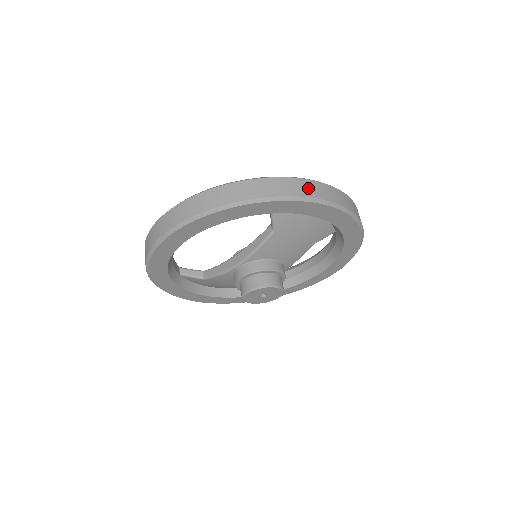
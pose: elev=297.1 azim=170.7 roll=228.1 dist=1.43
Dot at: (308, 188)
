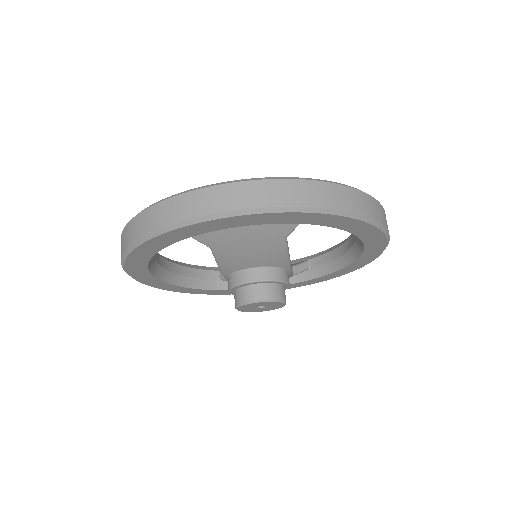
Dot at: (183, 207)
